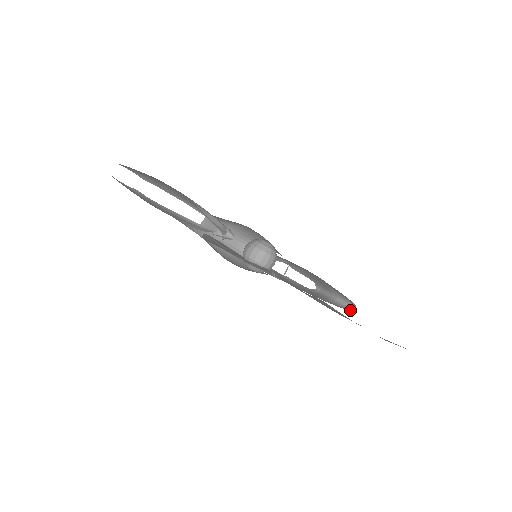
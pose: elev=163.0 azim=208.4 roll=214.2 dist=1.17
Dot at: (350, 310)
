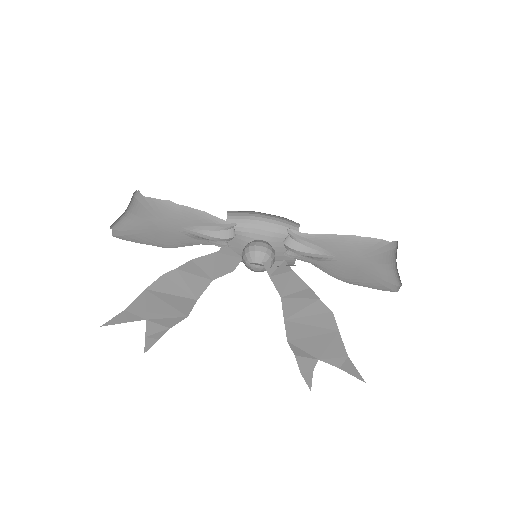
Dot at: (395, 289)
